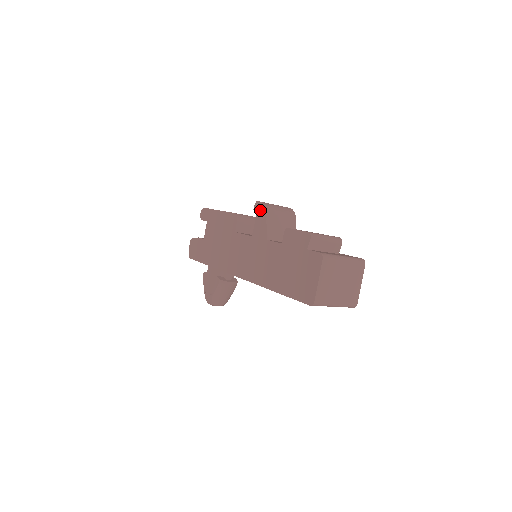
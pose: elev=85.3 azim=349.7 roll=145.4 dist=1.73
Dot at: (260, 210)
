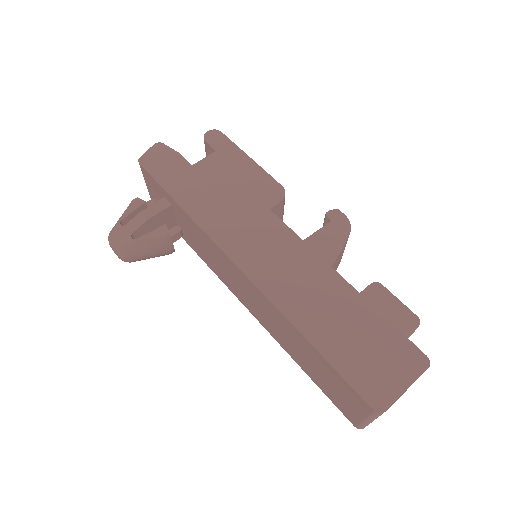
Dot at: (340, 224)
